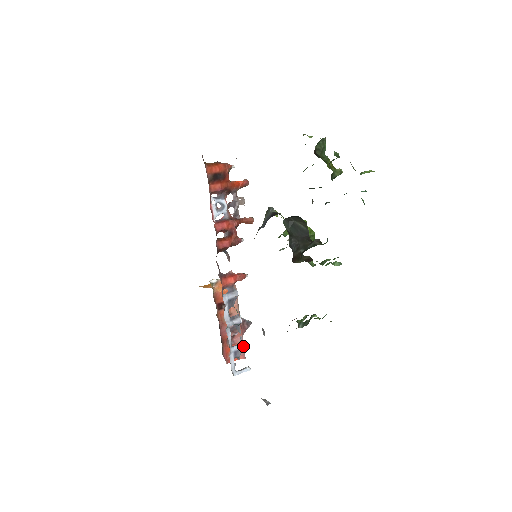
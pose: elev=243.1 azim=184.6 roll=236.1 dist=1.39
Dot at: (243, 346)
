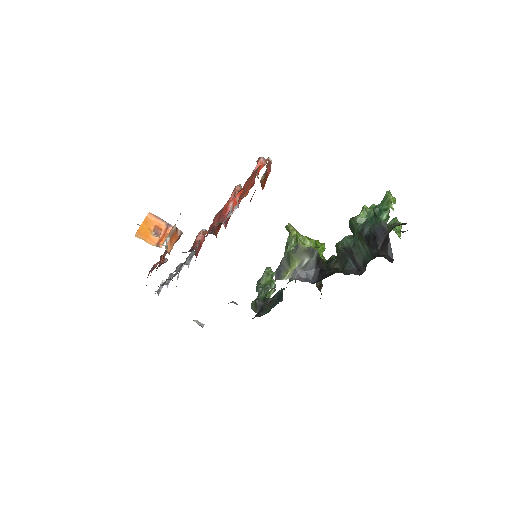
Dot at: occluded
